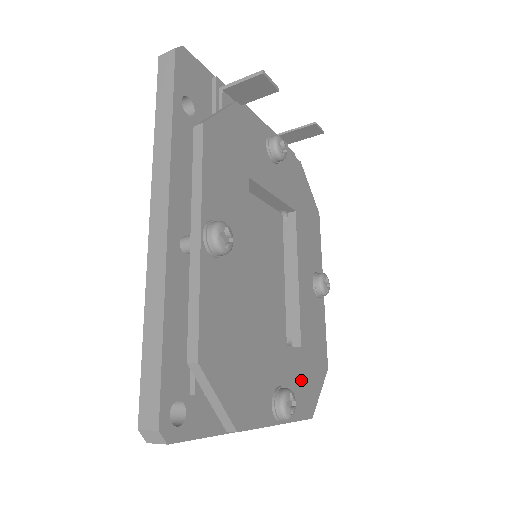
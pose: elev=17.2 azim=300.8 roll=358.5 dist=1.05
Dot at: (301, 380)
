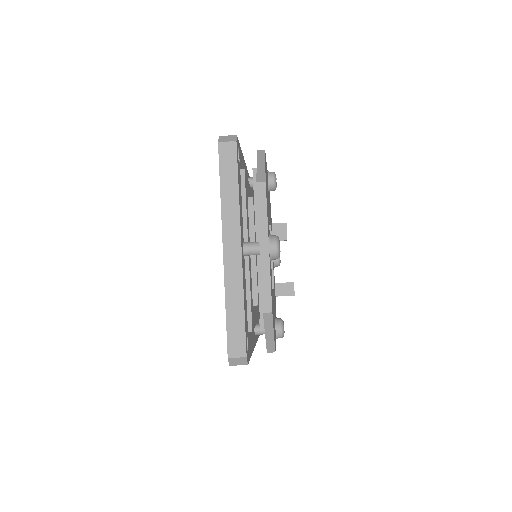
Dot at: occluded
